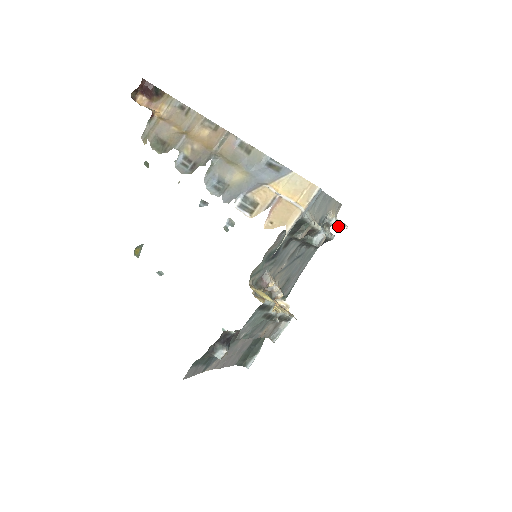
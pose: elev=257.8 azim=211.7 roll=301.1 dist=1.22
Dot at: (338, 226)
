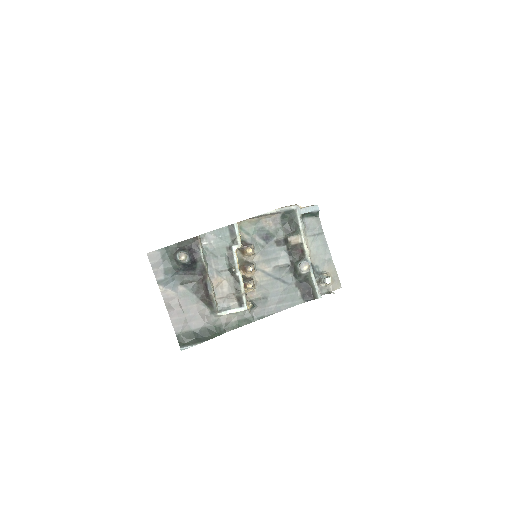
Dot at: (325, 278)
